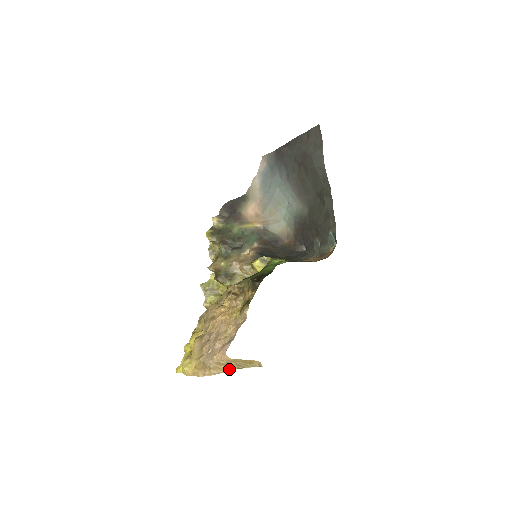
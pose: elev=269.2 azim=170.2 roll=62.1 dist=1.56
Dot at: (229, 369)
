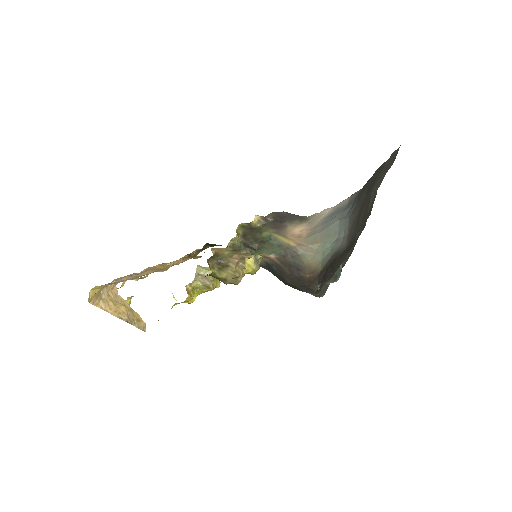
Dot at: (118, 314)
